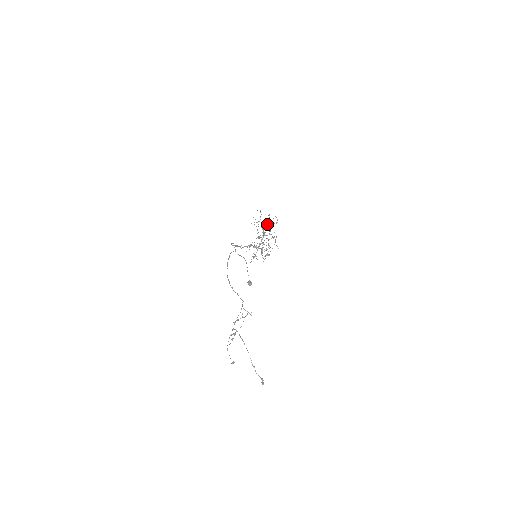
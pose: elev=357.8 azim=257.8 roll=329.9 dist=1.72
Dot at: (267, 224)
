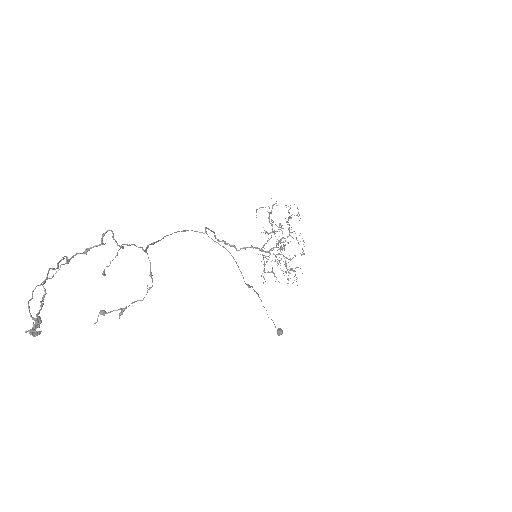
Dot at: occluded
